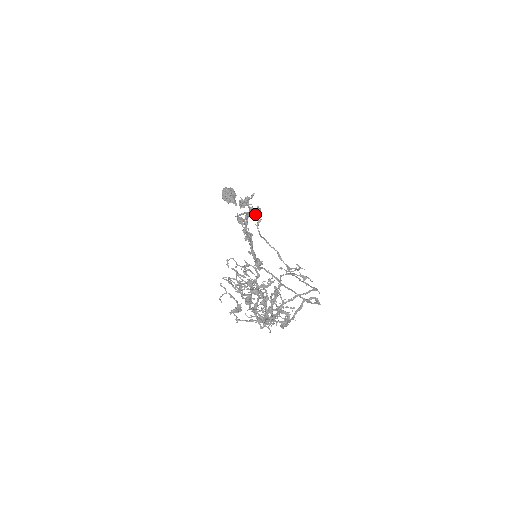
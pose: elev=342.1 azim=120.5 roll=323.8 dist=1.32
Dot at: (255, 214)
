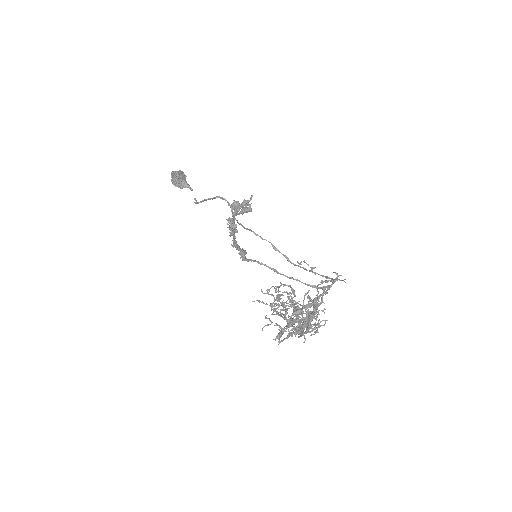
Dot at: (246, 211)
